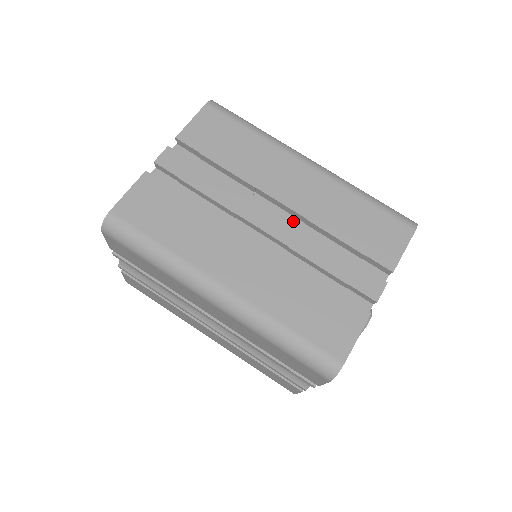
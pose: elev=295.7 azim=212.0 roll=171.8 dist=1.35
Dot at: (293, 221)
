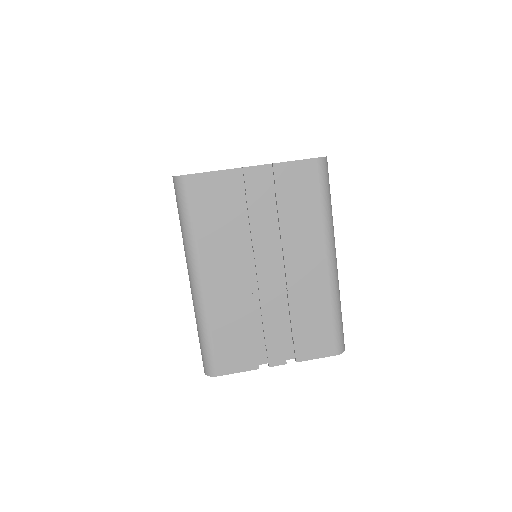
Dot at: (282, 280)
